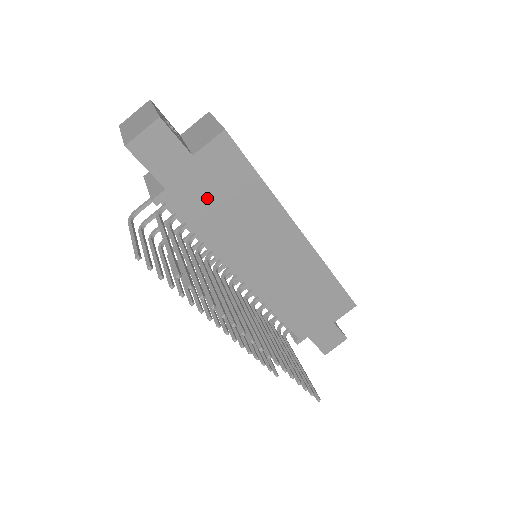
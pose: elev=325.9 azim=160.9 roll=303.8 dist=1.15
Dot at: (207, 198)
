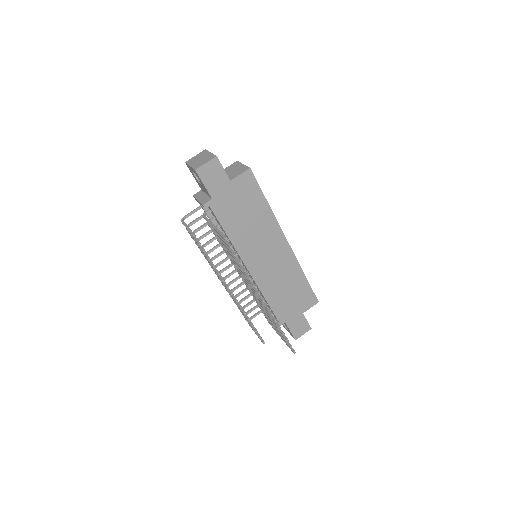
Dot at: (234, 208)
